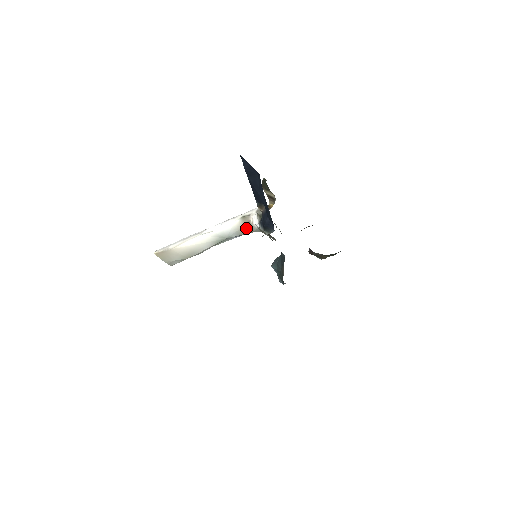
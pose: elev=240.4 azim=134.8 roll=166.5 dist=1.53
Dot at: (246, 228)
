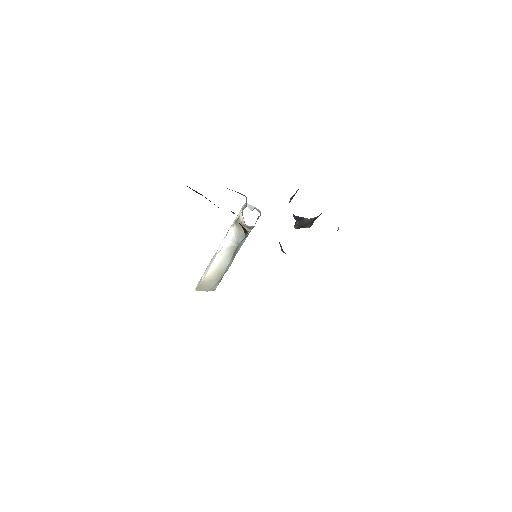
Dot at: occluded
